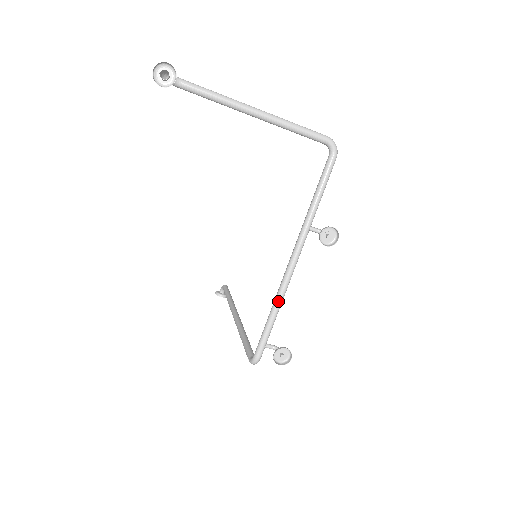
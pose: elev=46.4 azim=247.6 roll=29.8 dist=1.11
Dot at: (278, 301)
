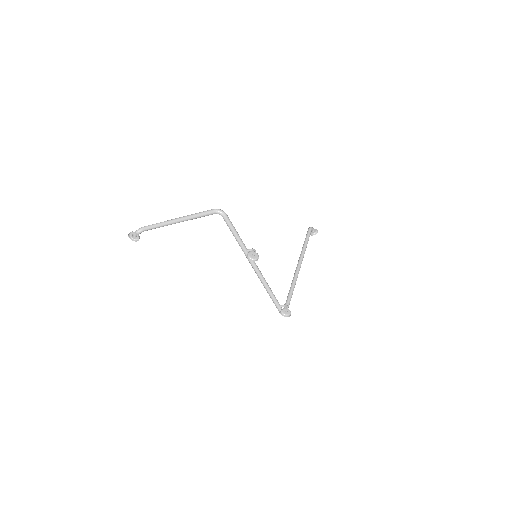
Dot at: (265, 288)
